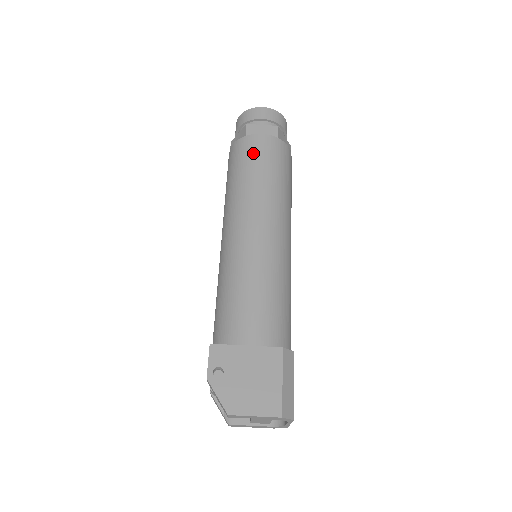
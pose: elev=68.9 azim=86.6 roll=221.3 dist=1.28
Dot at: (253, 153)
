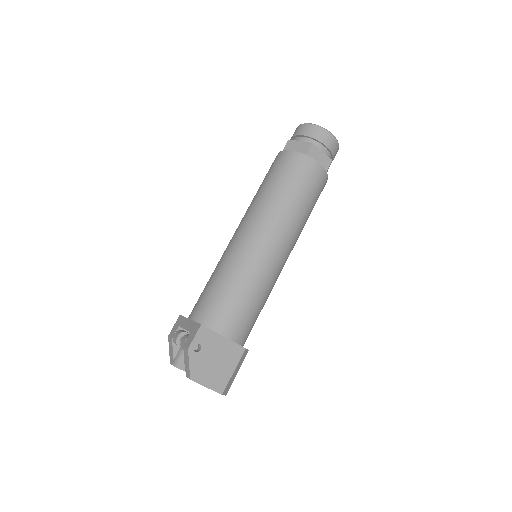
Dot at: (304, 178)
